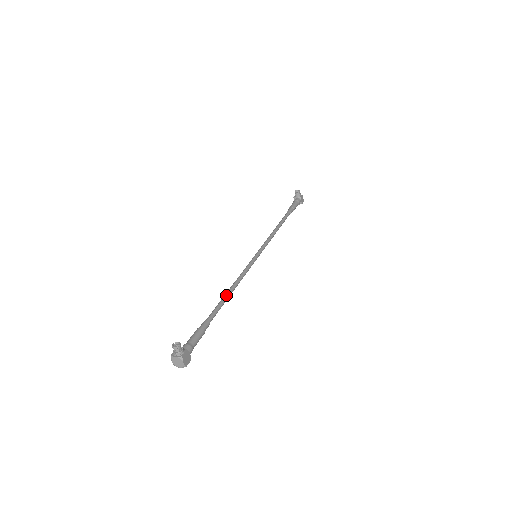
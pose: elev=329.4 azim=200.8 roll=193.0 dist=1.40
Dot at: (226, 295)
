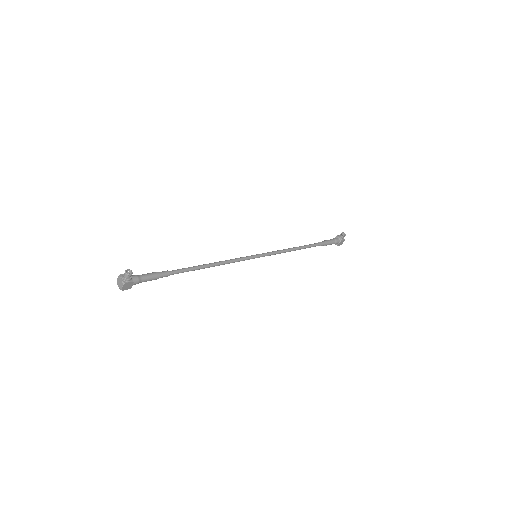
Dot at: (202, 266)
